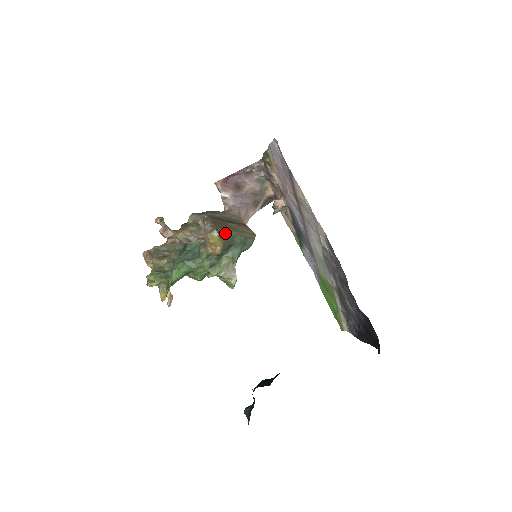
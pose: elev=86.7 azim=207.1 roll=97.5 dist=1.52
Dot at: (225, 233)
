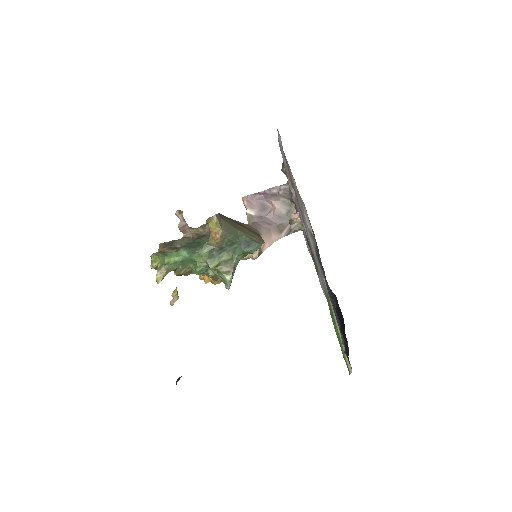
Dot at: (229, 227)
